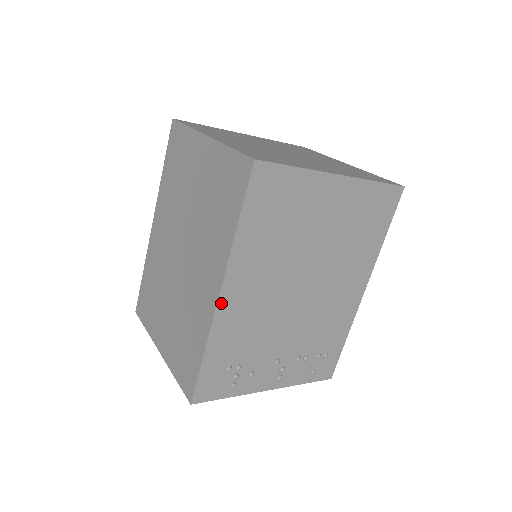
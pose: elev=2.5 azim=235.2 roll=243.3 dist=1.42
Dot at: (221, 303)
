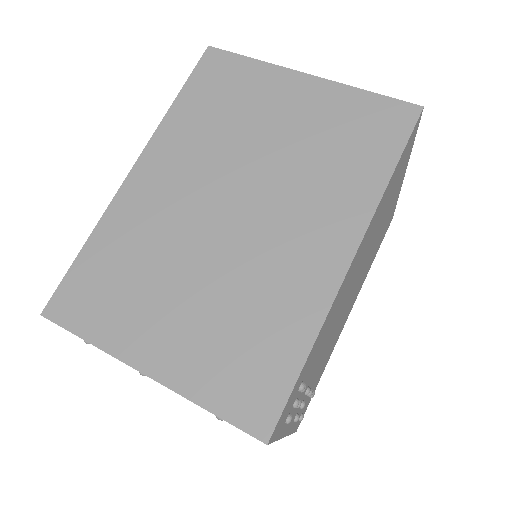
Dot at: (347, 273)
